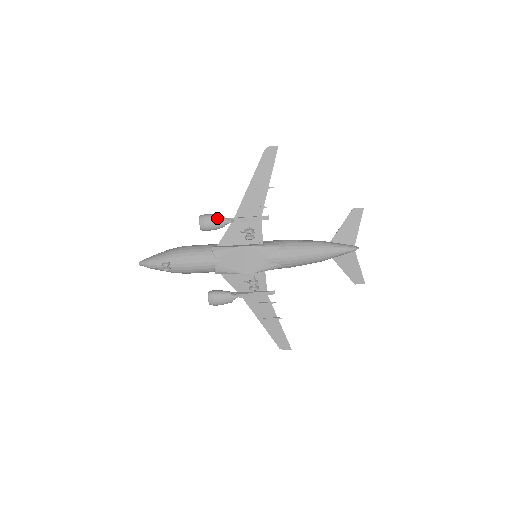
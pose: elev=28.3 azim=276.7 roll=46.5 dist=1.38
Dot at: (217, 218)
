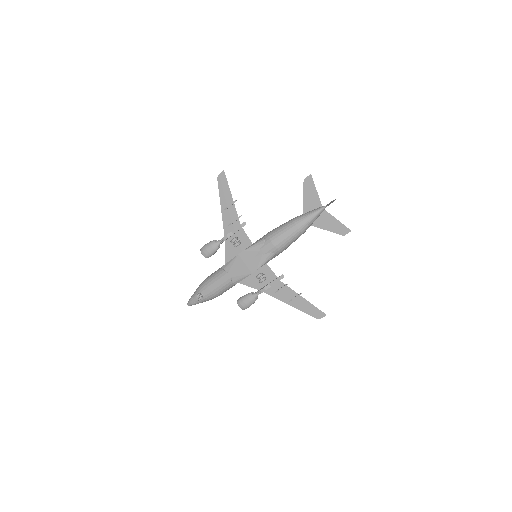
Dot at: (210, 244)
